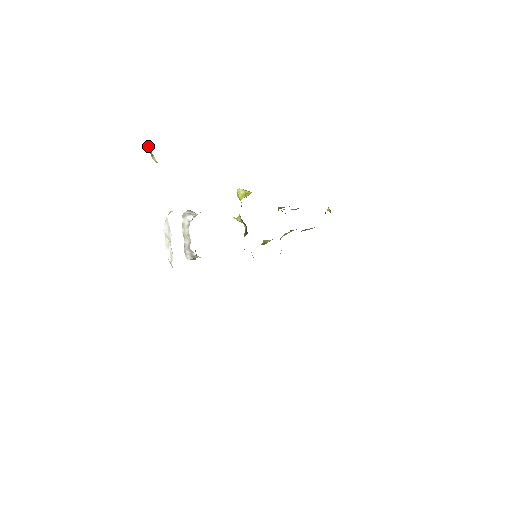
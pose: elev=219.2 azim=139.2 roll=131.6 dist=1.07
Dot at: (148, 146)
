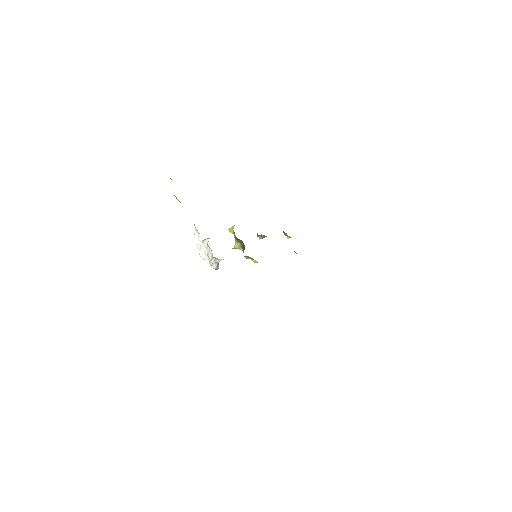
Dot at: occluded
